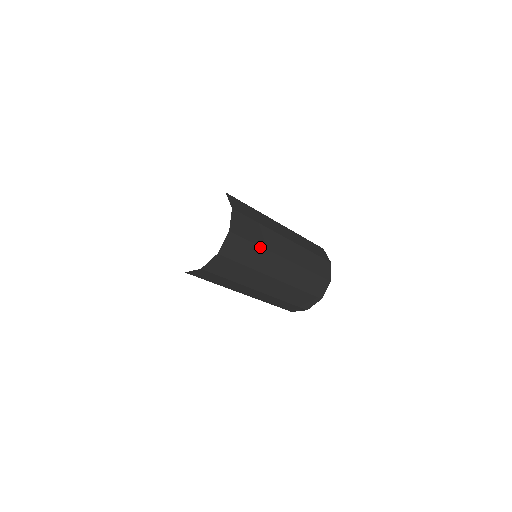
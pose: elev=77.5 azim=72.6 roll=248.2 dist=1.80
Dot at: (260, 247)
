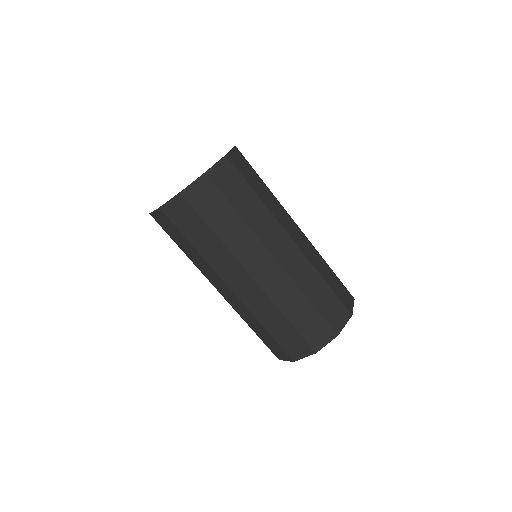
Dot at: (242, 219)
